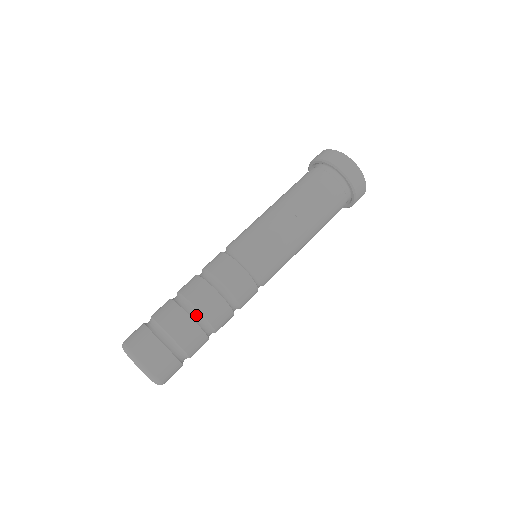
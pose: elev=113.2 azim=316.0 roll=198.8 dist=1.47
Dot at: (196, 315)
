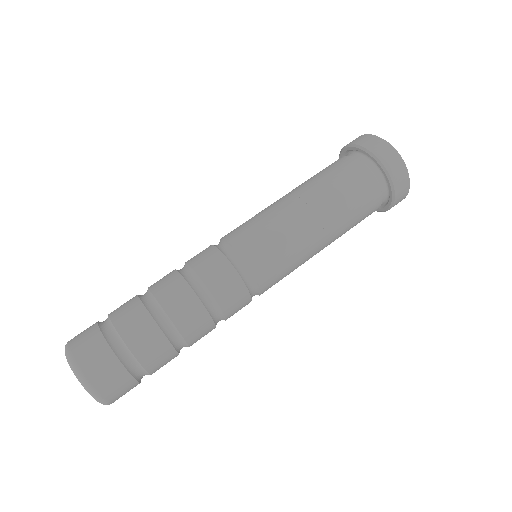
Dot at: (167, 325)
